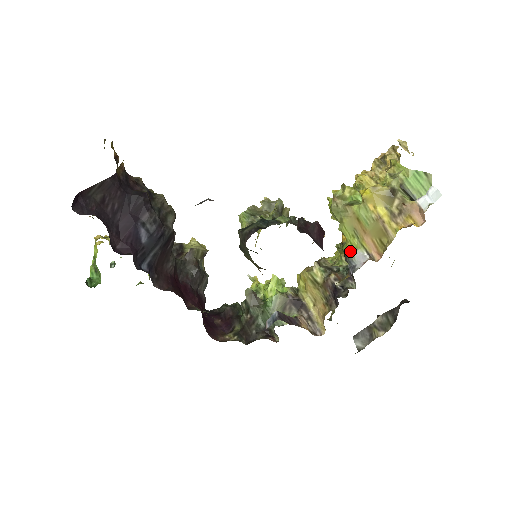
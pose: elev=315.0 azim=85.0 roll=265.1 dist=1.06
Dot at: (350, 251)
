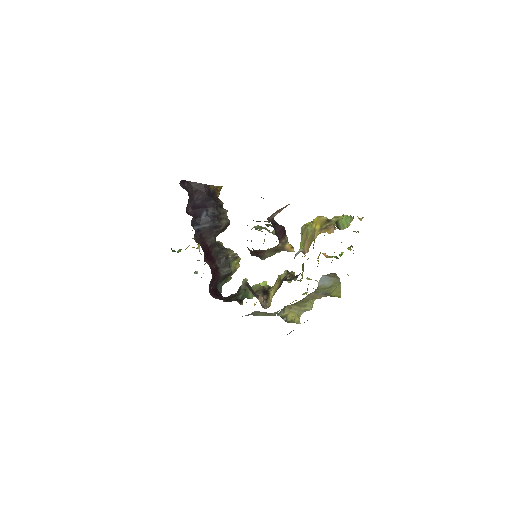
Dot at: occluded
